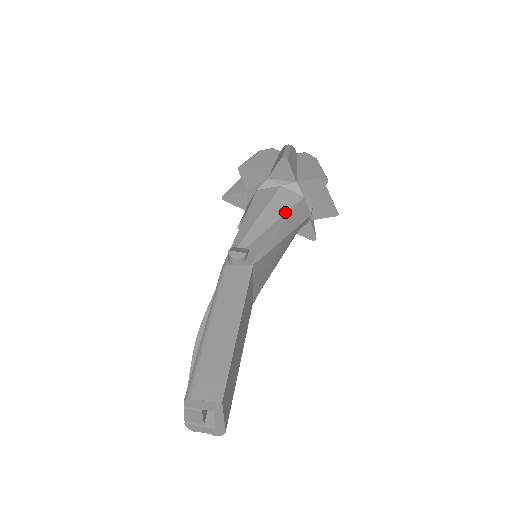
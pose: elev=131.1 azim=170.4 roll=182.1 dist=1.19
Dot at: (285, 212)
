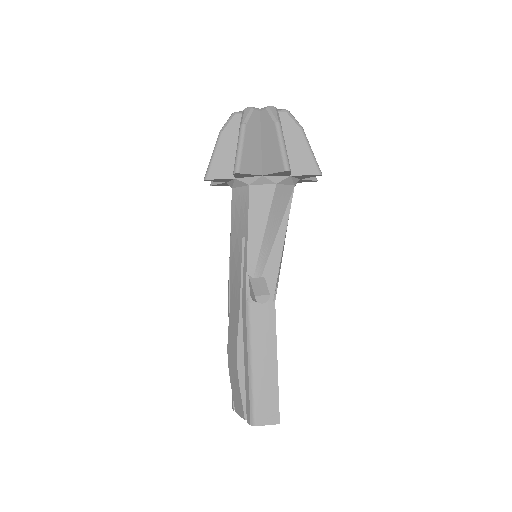
Dot at: (283, 215)
